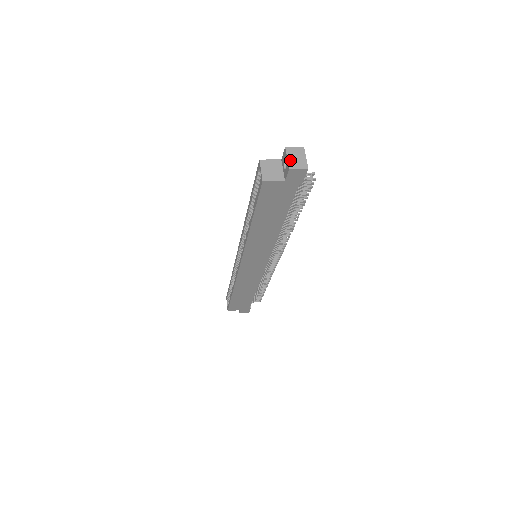
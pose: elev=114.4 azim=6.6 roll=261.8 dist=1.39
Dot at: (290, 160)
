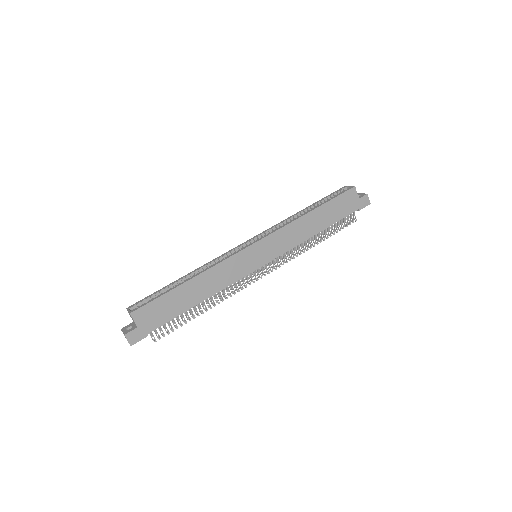
Dot at: occluded
